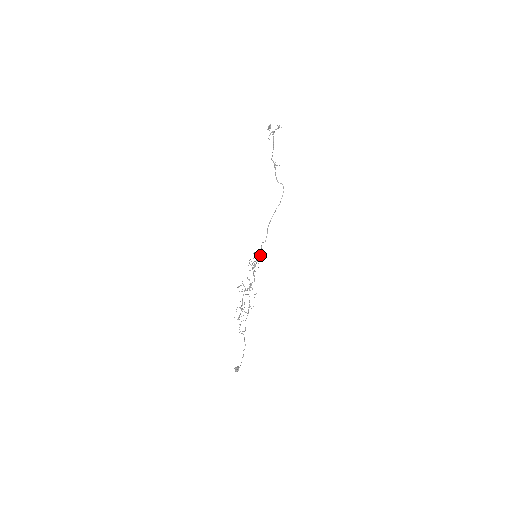
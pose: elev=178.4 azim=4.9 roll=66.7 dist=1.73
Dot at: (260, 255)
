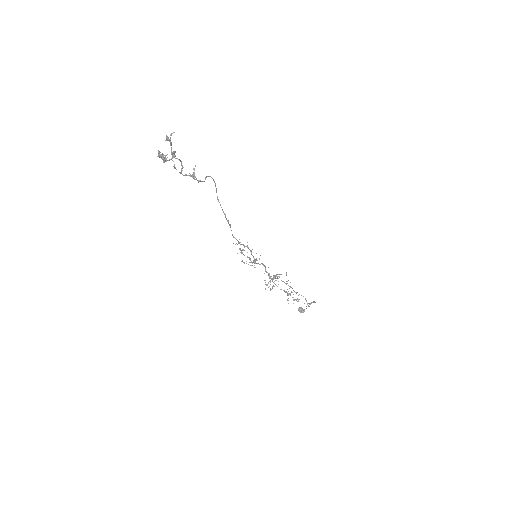
Dot at: (247, 247)
